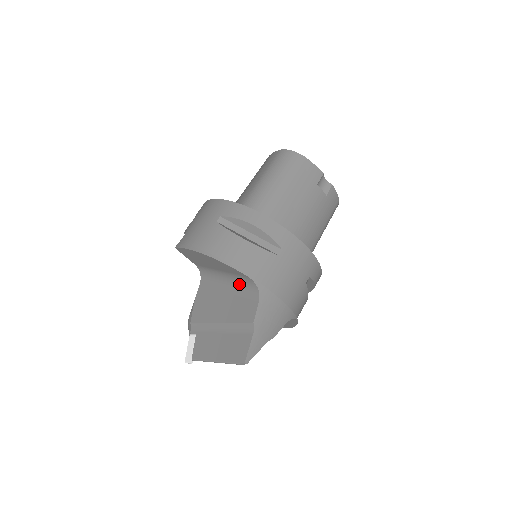
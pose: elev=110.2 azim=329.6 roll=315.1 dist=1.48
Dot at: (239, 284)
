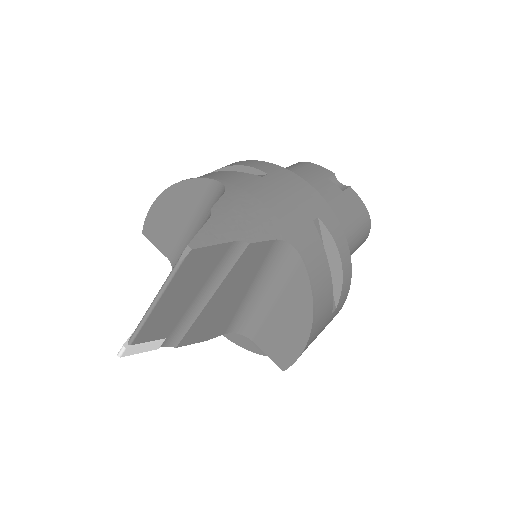
Dot at: occluded
